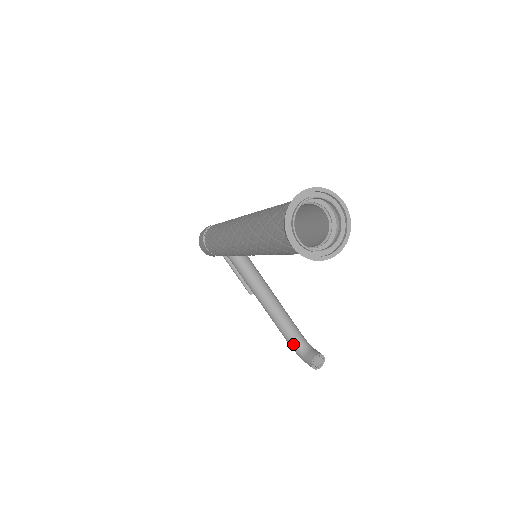
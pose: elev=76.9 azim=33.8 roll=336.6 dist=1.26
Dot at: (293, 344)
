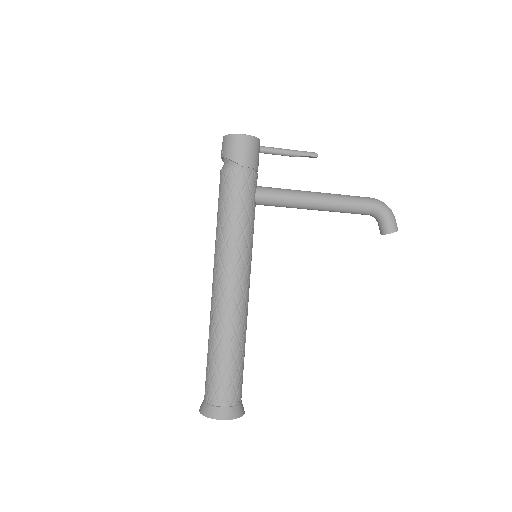
Dot at: occluded
